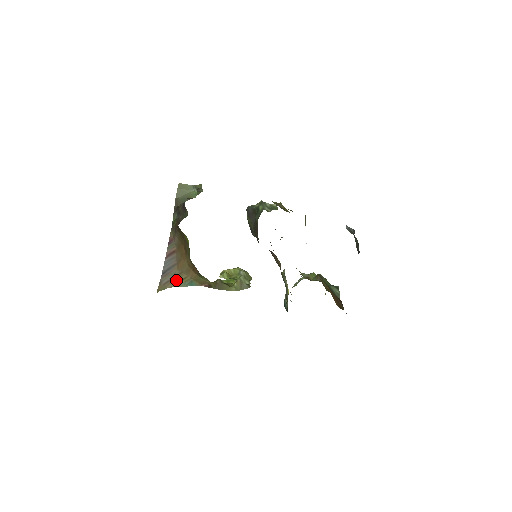
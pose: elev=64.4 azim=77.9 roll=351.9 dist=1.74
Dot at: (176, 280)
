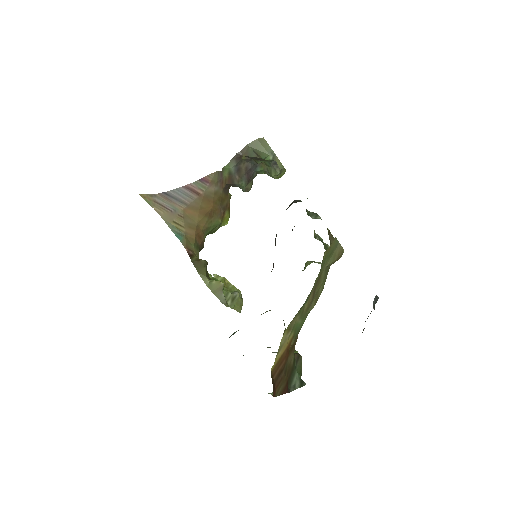
Dot at: (170, 215)
